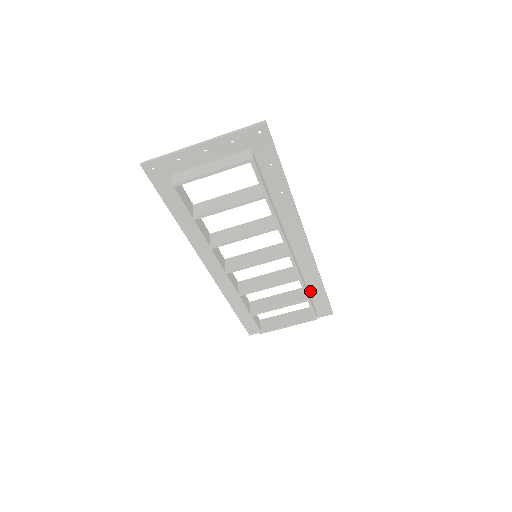
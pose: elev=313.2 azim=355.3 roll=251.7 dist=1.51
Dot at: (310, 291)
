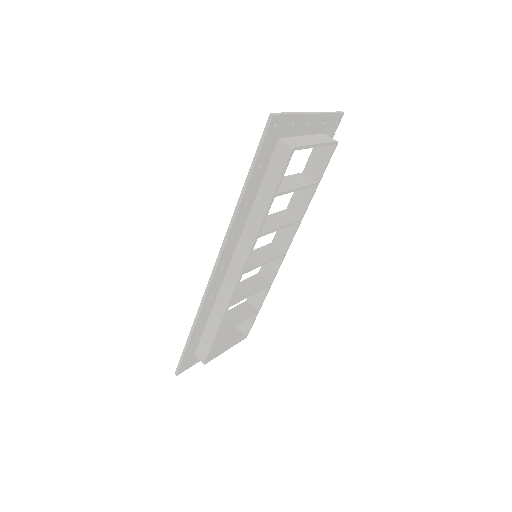
Dot at: occluded
